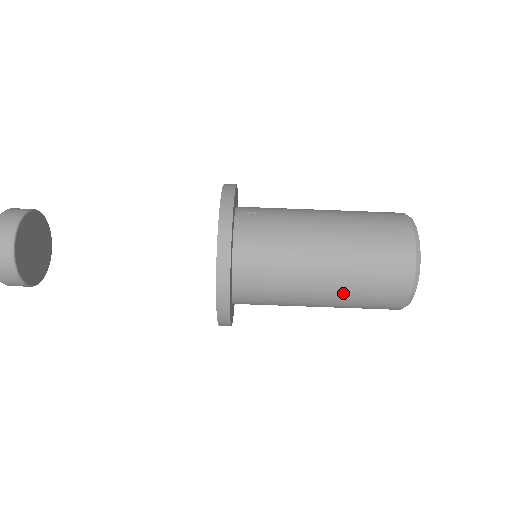
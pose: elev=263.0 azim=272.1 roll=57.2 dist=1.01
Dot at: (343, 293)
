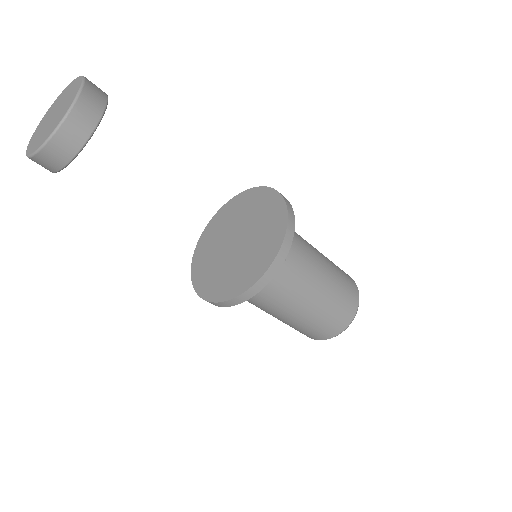
Dot at: (286, 322)
